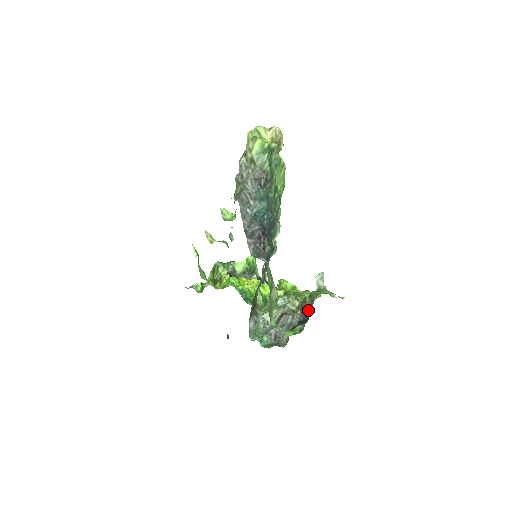
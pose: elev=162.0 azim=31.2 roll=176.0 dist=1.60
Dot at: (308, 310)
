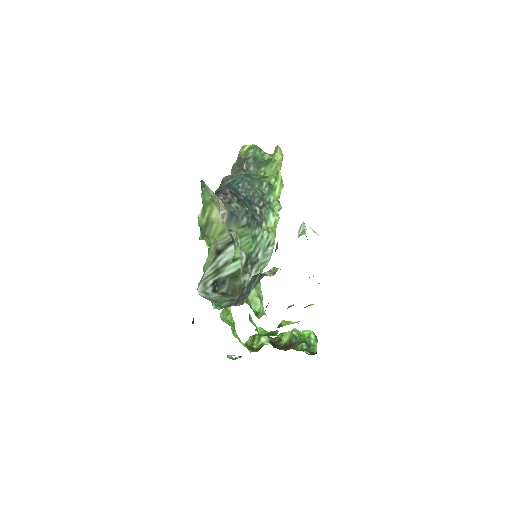
Dot at: occluded
